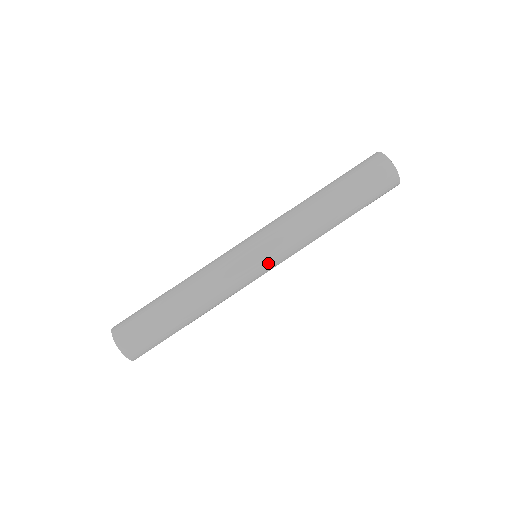
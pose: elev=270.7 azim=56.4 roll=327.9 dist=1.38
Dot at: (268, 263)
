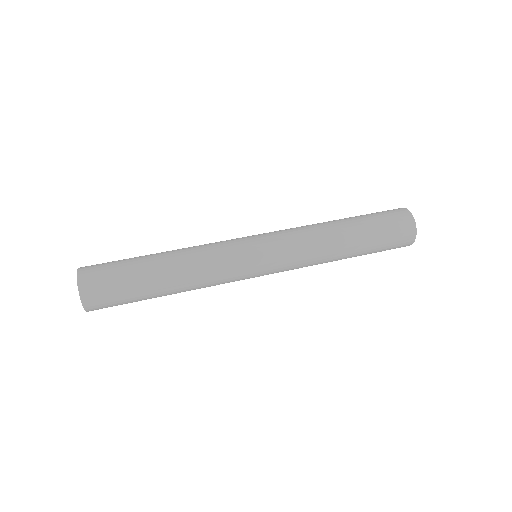
Dot at: (263, 242)
